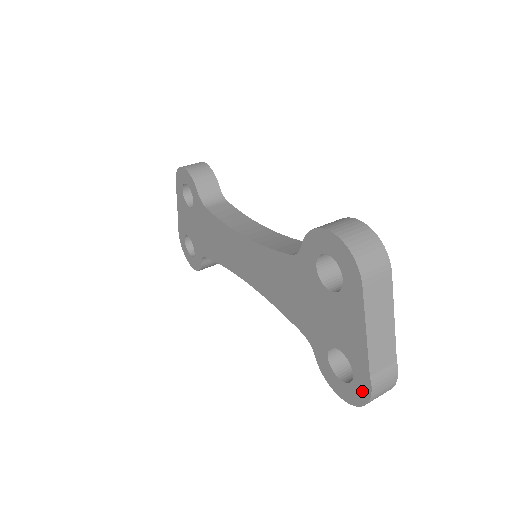
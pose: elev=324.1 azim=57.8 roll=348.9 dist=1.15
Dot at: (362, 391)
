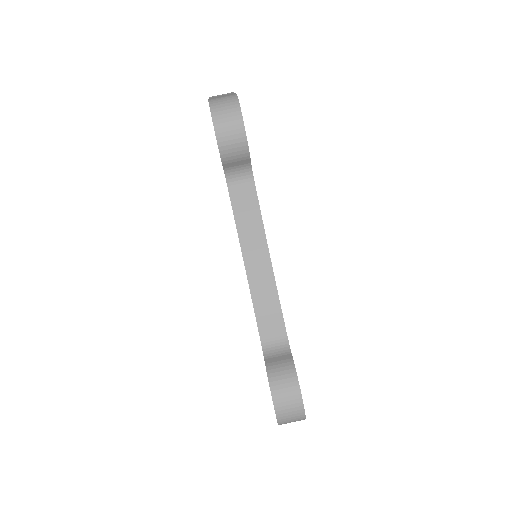
Dot at: occluded
